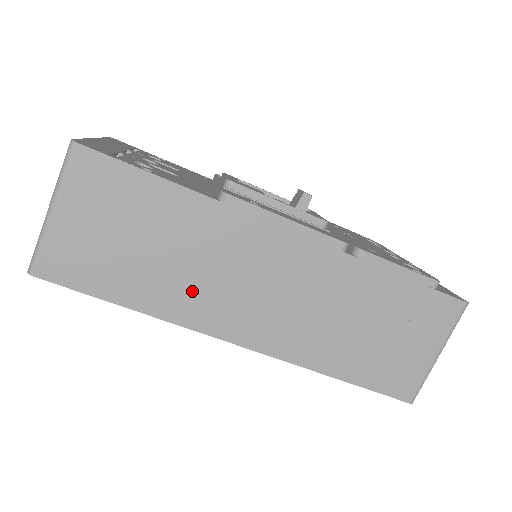
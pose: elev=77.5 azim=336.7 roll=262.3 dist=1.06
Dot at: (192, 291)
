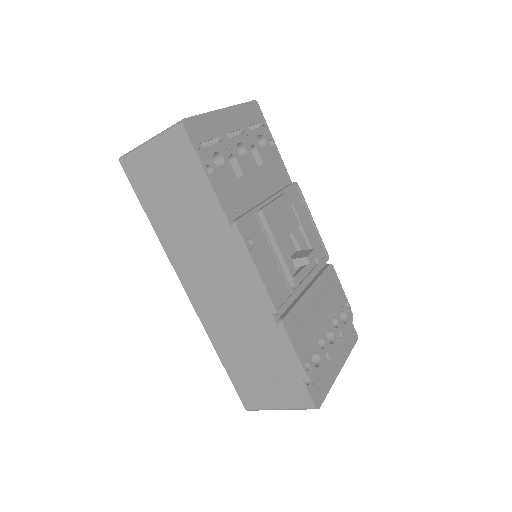
Dot at: (184, 247)
